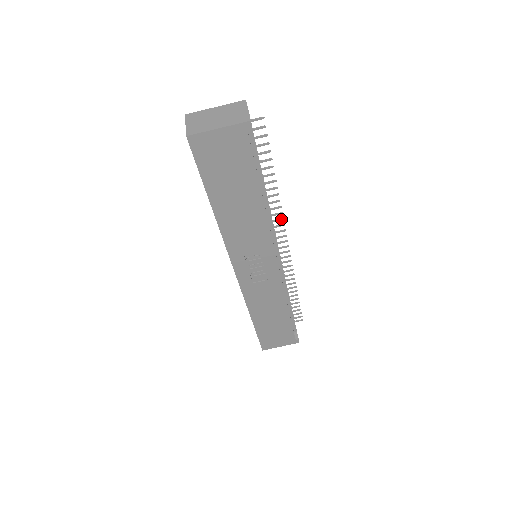
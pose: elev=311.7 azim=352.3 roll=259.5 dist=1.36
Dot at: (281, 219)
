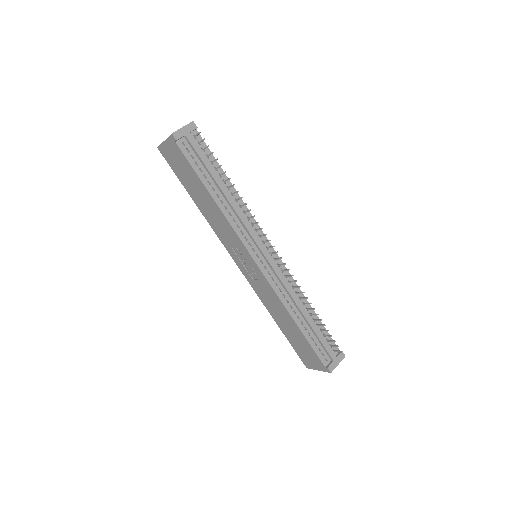
Dot at: (257, 222)
